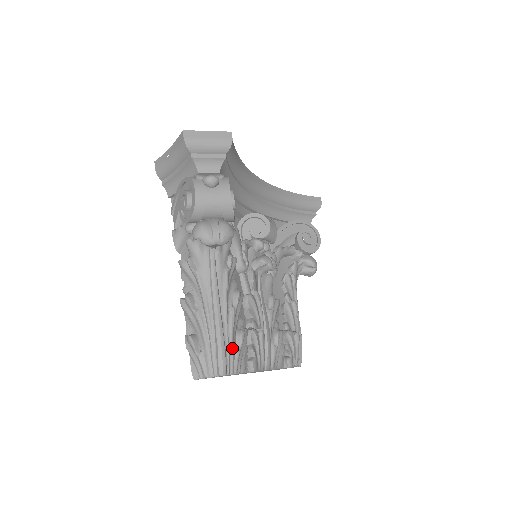
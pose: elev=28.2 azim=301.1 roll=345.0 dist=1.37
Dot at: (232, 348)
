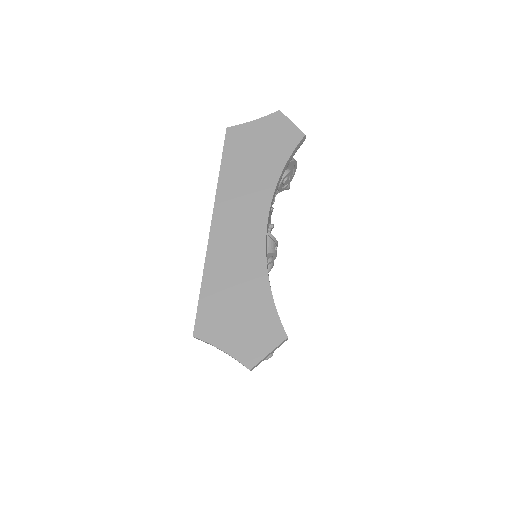
Dot at: occluded
